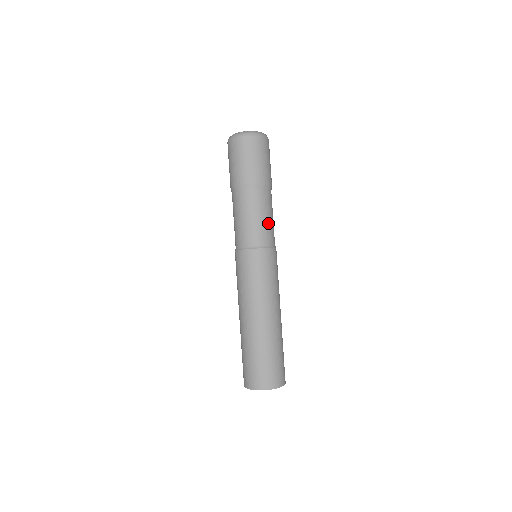
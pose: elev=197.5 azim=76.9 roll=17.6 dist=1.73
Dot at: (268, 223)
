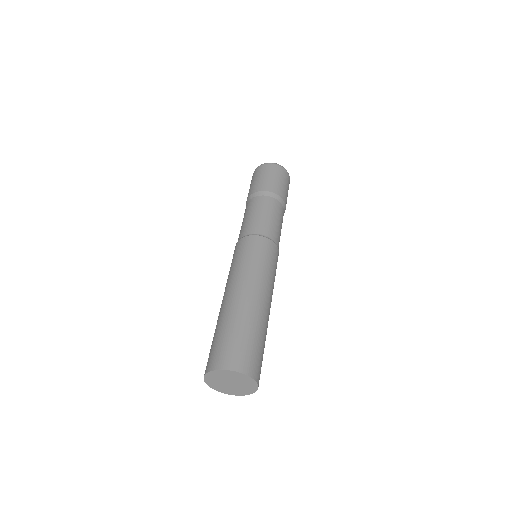
Dot at: (265, 219)
